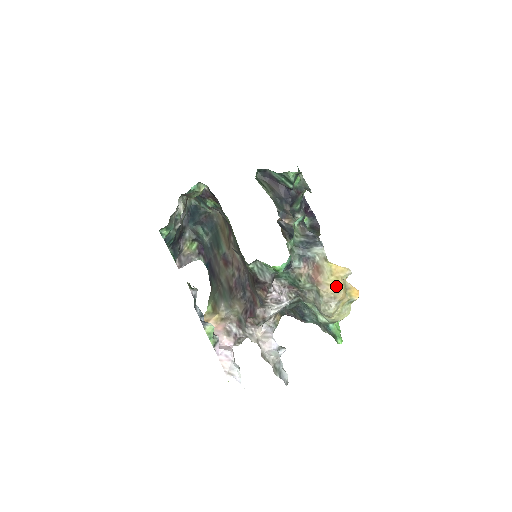
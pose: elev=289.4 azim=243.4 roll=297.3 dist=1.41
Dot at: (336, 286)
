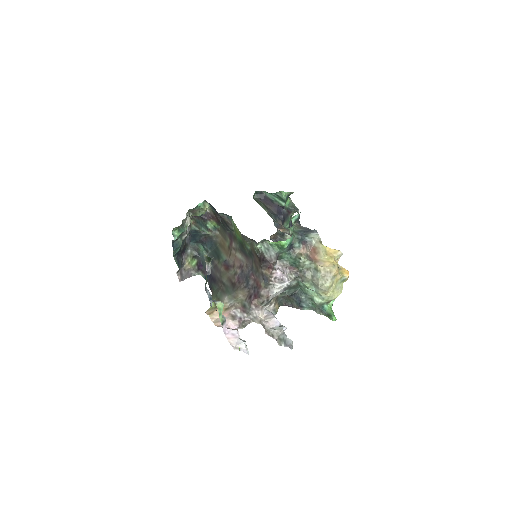
Dot at: (331, 262)
